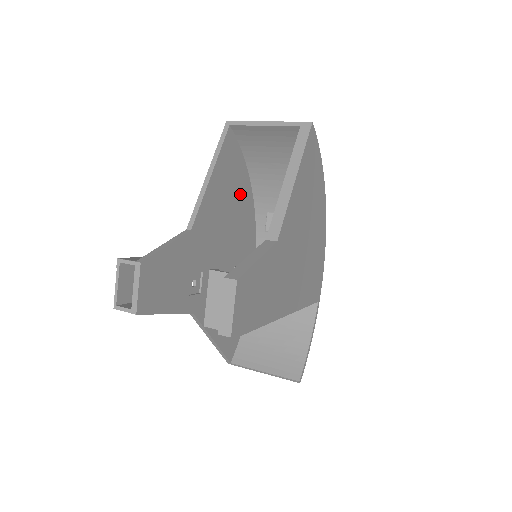
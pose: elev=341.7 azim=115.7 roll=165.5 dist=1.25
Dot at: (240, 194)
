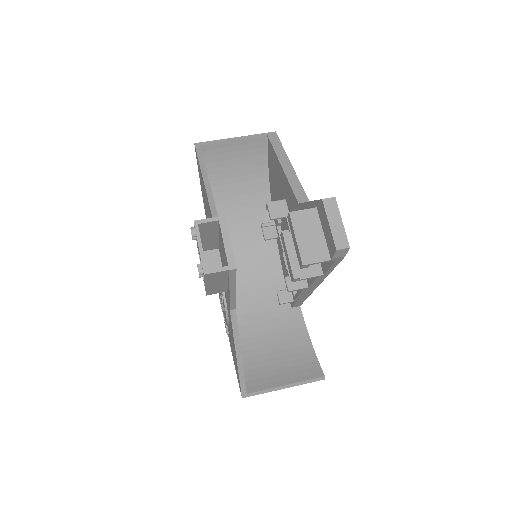
Dot at: occluded
